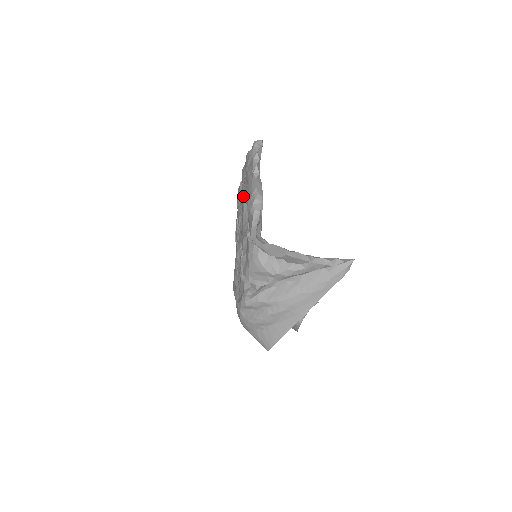
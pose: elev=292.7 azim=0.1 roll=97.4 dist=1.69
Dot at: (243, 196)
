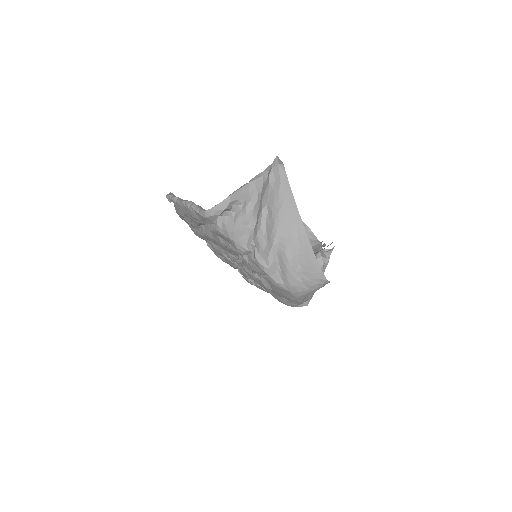
Dot at: (203, 235)
